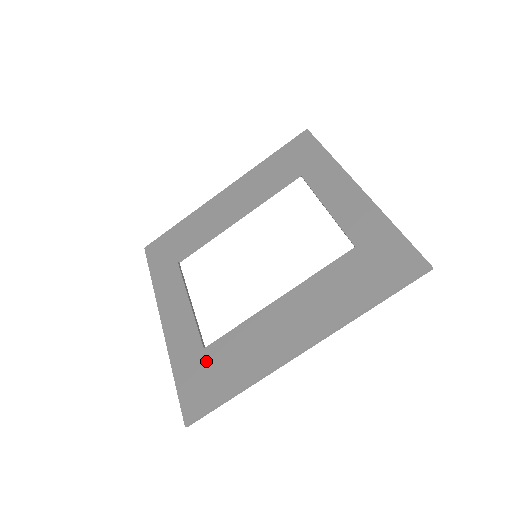
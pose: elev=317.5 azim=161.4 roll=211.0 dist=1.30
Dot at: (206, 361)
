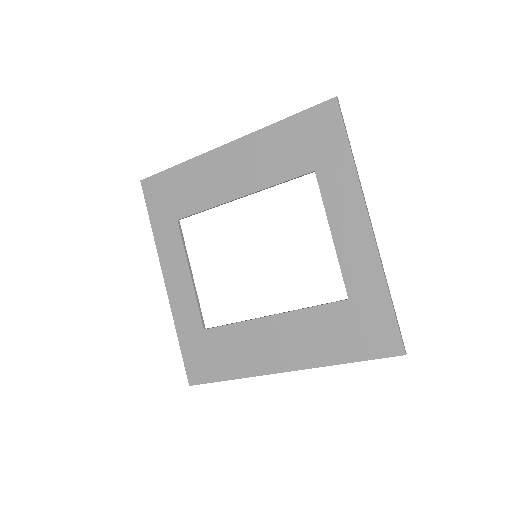
Dot at: (206, 342)
